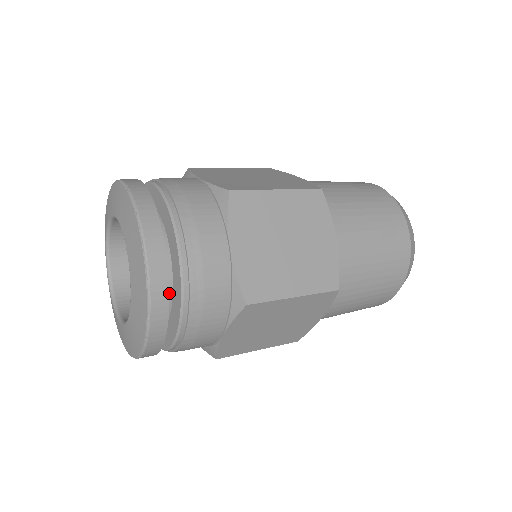
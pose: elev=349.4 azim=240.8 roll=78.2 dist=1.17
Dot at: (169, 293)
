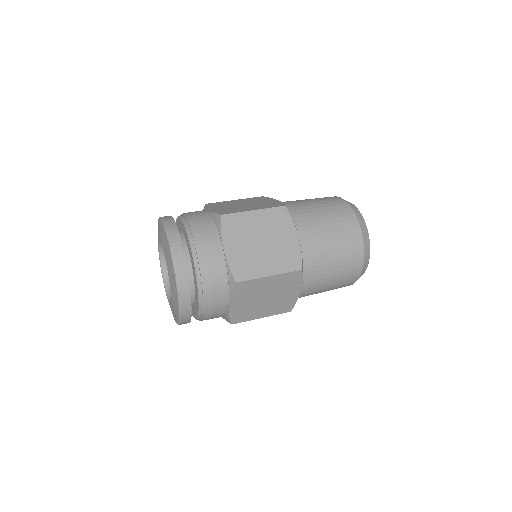
Dot at: (192, 280)
